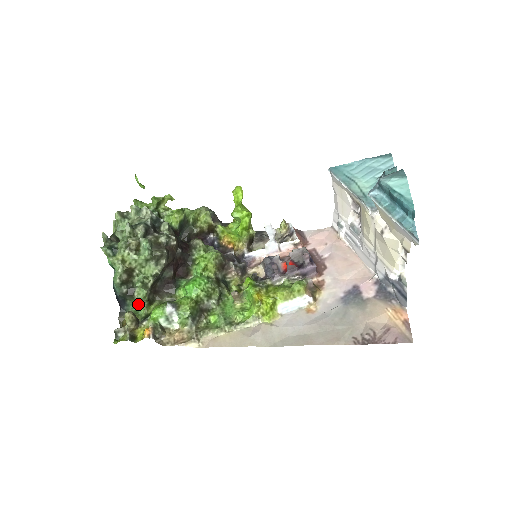
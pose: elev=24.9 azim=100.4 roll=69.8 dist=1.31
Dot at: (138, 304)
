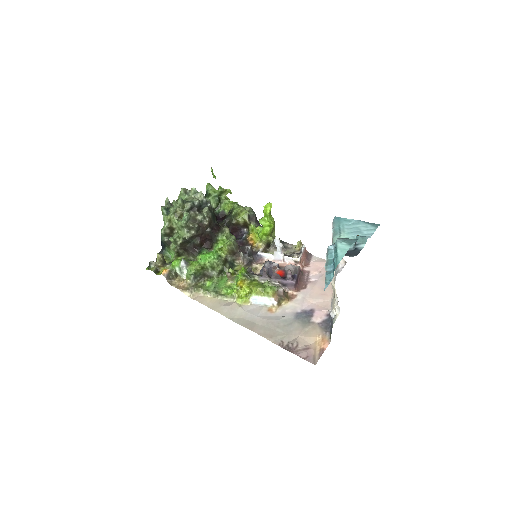
Dot at: (171, 252)
